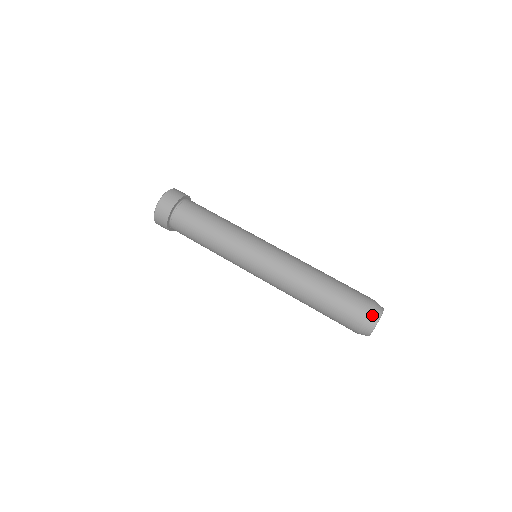
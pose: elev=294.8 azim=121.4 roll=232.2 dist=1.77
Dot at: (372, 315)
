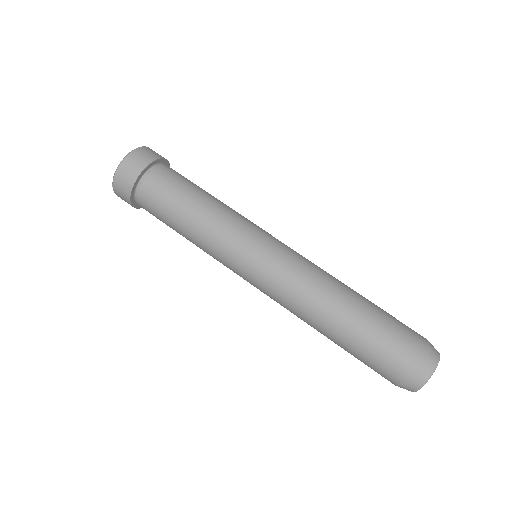
Dot at: (431, 347)
